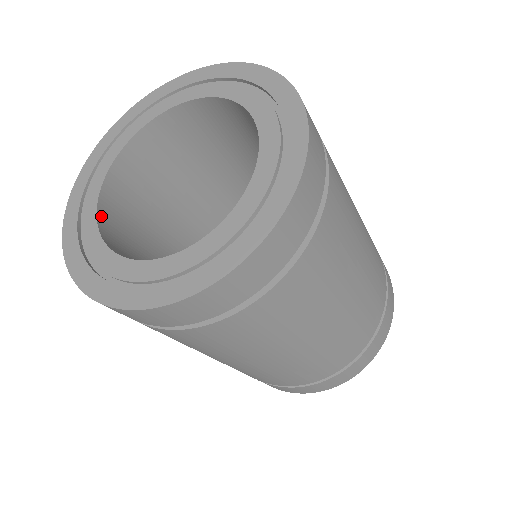
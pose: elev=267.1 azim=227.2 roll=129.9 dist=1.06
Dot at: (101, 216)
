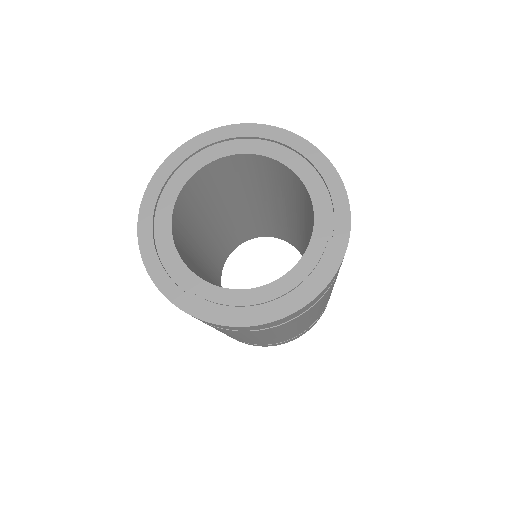
Dot at: (190, 270)
